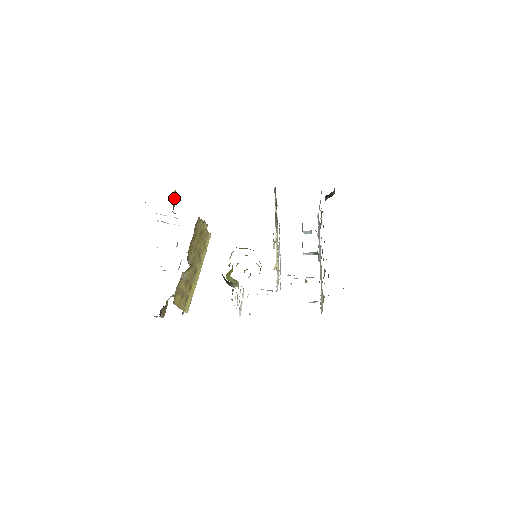
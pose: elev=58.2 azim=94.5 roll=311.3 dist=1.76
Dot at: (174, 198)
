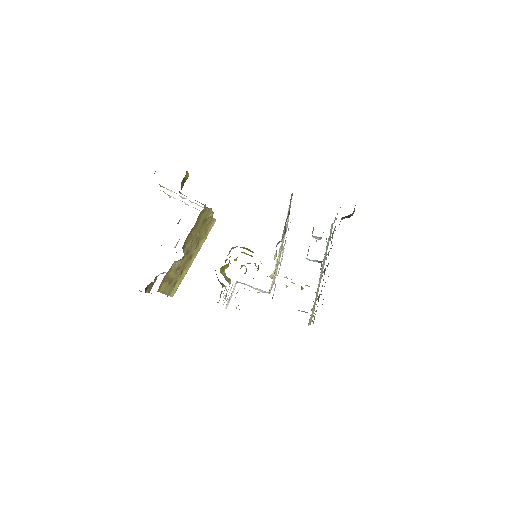
Dot at: (184, 179)
